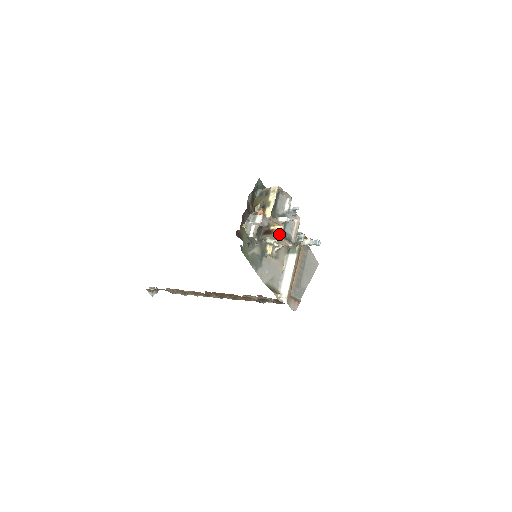
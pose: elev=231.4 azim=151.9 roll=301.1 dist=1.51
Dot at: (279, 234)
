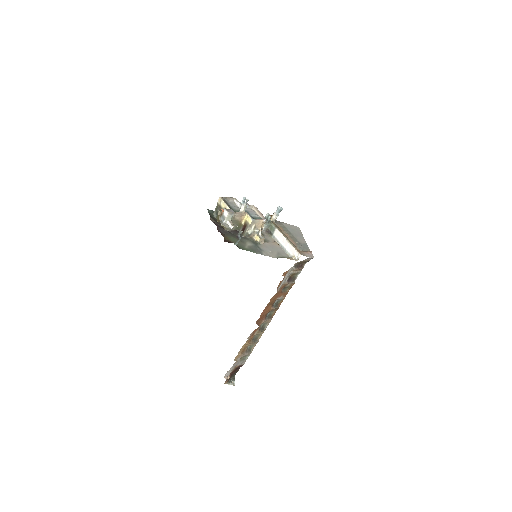
Dot at: (250, 219)
